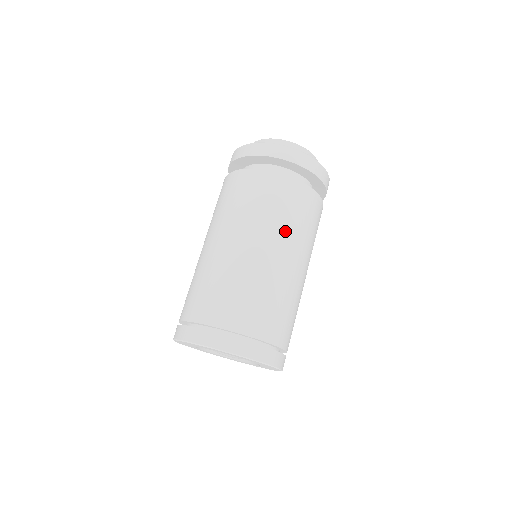
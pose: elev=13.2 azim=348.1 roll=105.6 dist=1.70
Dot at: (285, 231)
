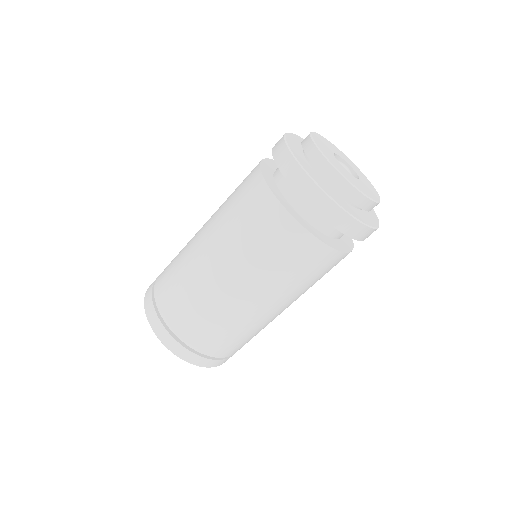
Dot at: (235, 248)
